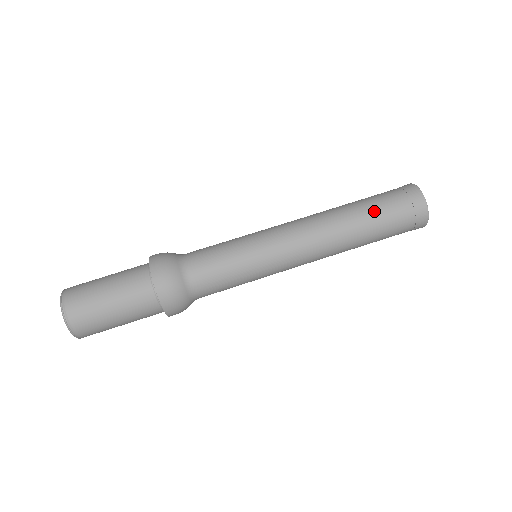
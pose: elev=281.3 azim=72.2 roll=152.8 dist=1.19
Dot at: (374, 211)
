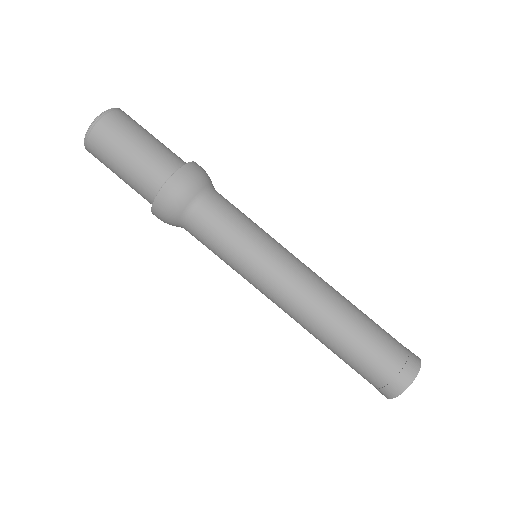
Dot at: (362, 347)
